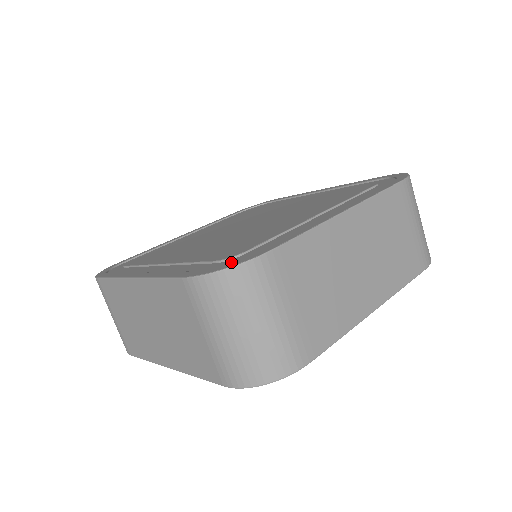
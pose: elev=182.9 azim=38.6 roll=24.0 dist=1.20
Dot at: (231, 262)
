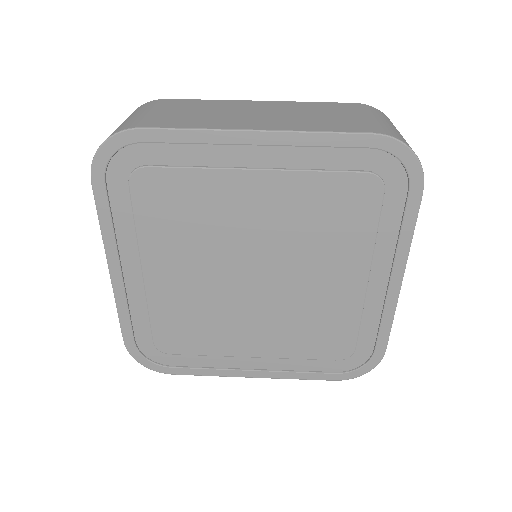
Dot at: (357, 361)
